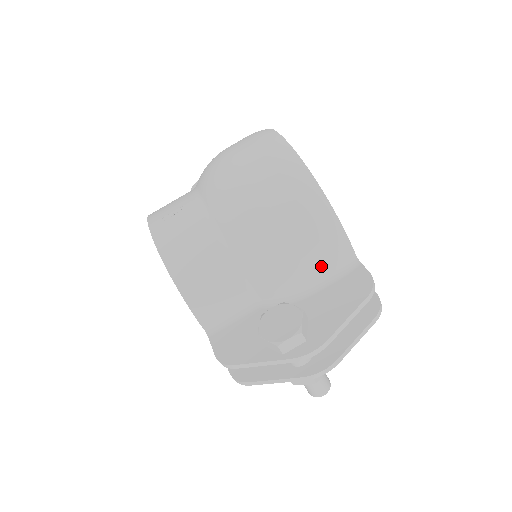
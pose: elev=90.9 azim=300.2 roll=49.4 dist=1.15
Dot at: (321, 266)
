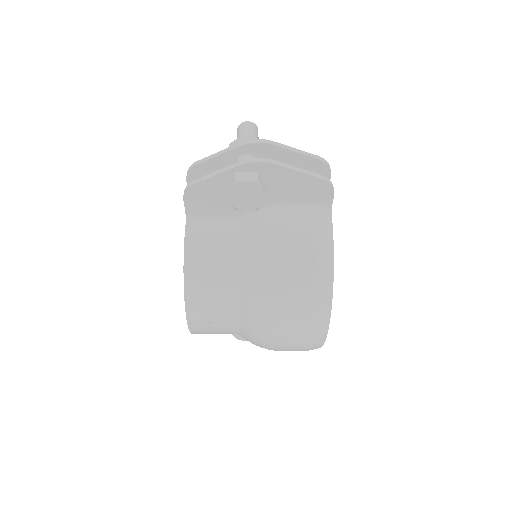
Dot at: occluded
